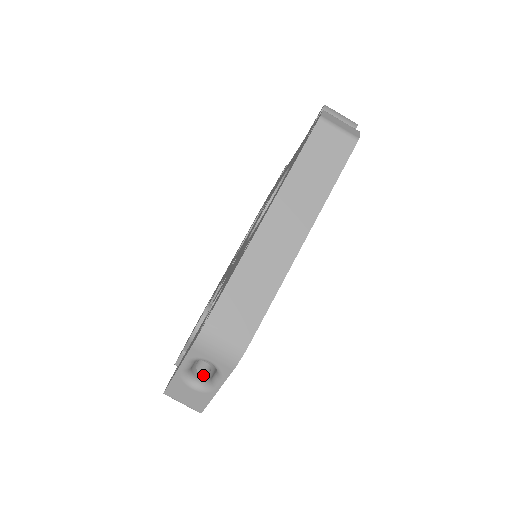
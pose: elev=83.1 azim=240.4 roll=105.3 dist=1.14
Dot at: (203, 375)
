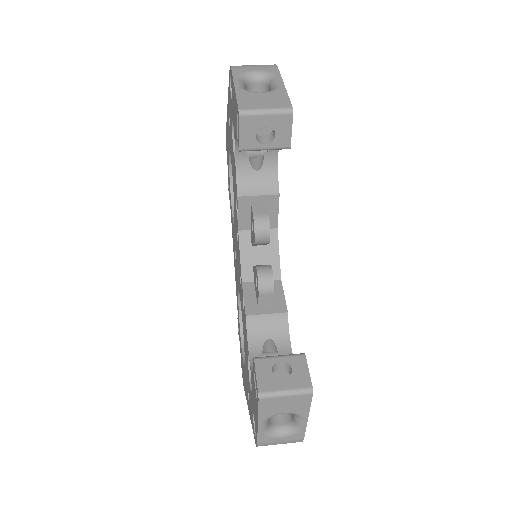
Dot at: occluded
